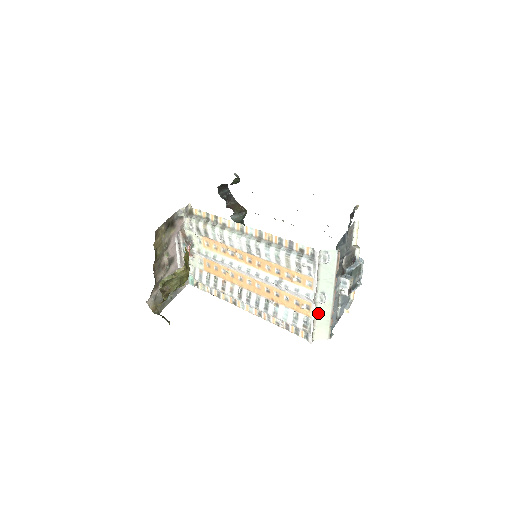
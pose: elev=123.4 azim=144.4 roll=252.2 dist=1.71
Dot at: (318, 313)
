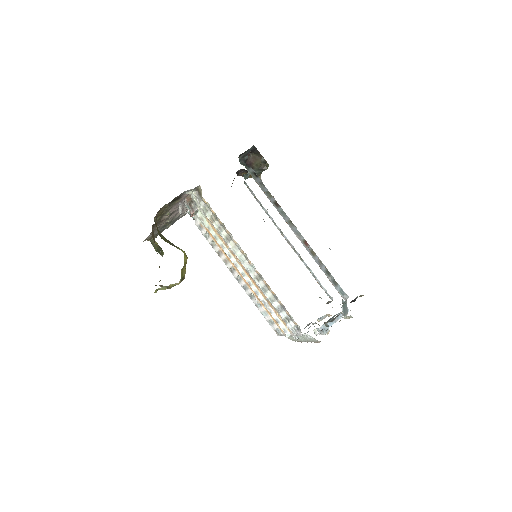
Dot at: occluded
